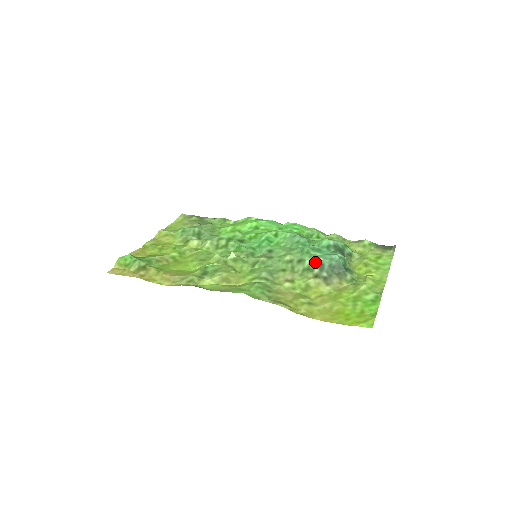
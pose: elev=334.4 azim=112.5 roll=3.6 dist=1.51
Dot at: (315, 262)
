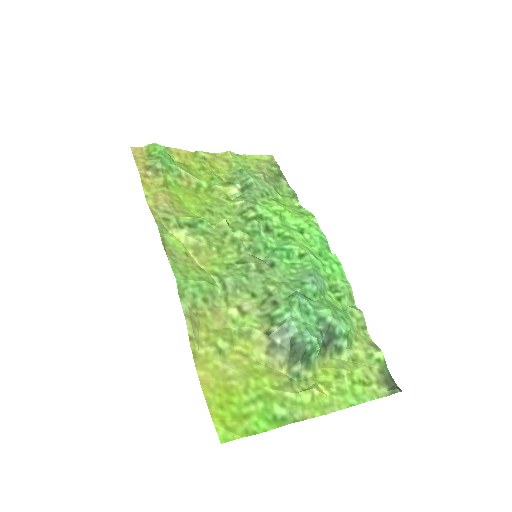
Dot at: (283, 320)
